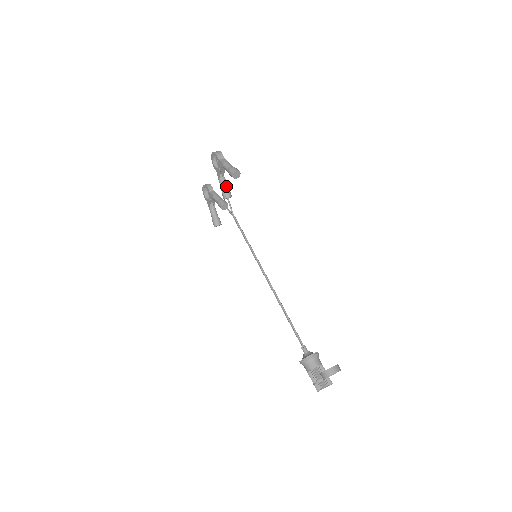
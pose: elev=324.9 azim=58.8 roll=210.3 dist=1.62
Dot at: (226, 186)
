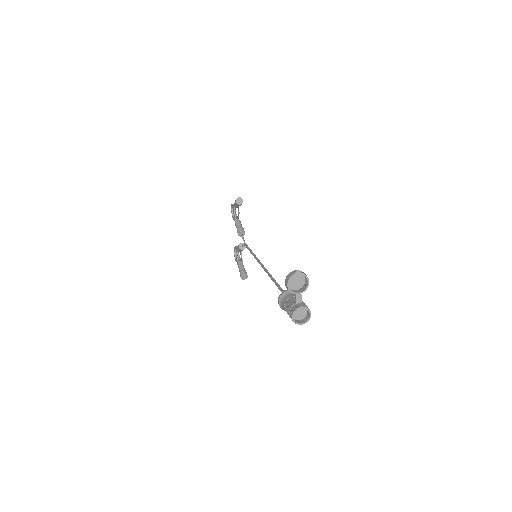
Dot at: (240, 225)
